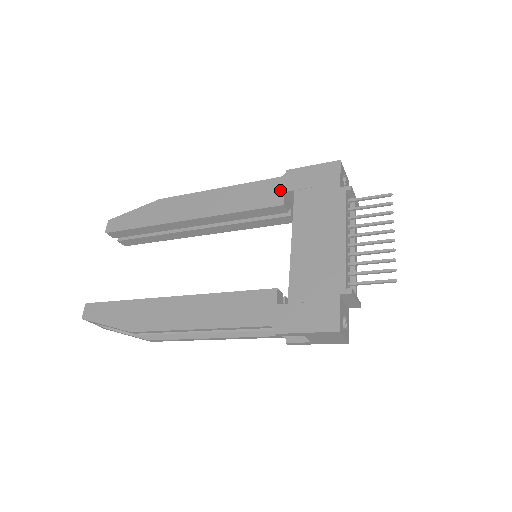
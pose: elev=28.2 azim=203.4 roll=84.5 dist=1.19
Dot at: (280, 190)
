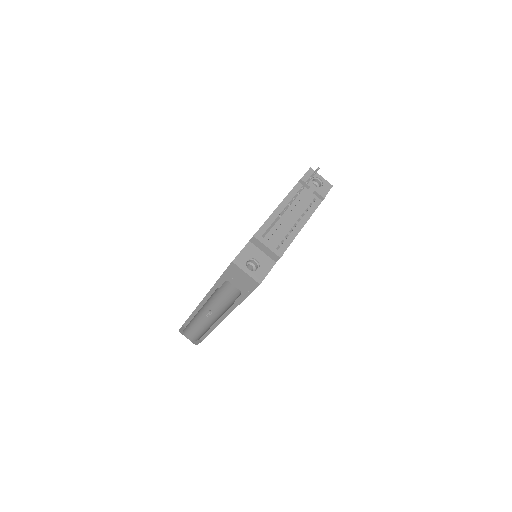
Dot at: occluded
